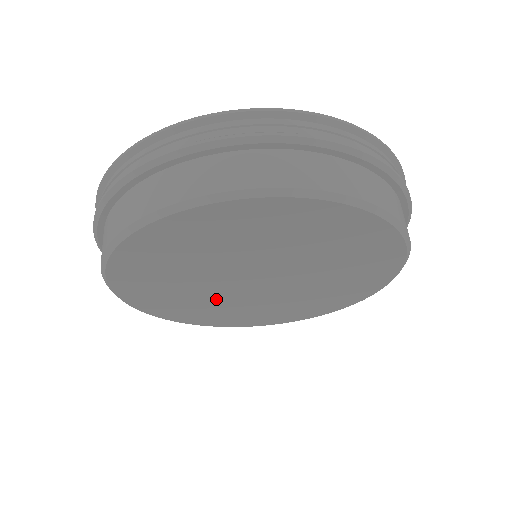
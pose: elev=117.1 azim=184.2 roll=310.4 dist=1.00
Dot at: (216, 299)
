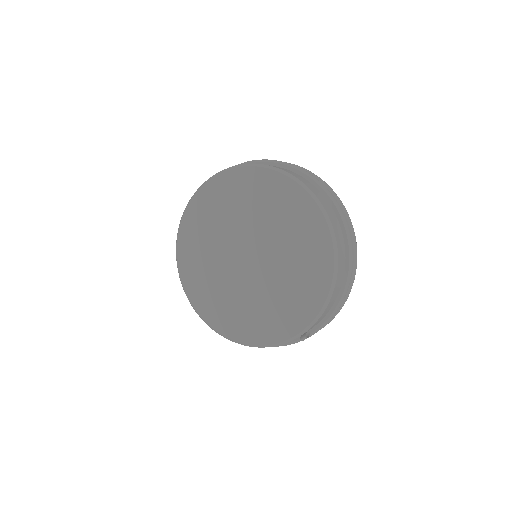
Dot at: (220, 274)
